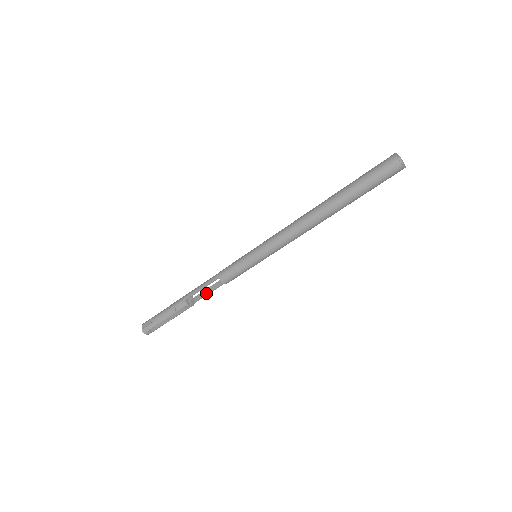
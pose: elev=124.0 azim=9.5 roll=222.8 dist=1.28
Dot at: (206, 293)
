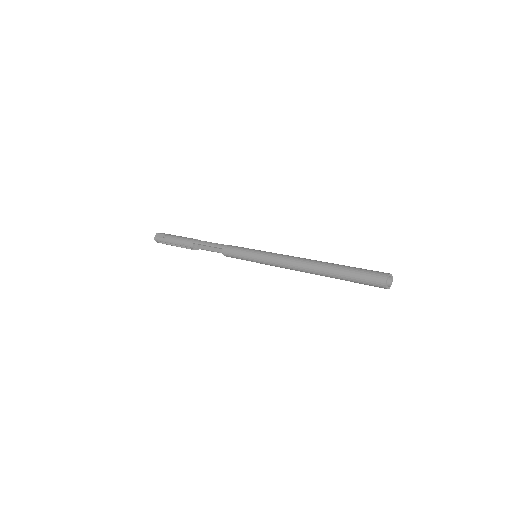
Dot at: (210, 249)
